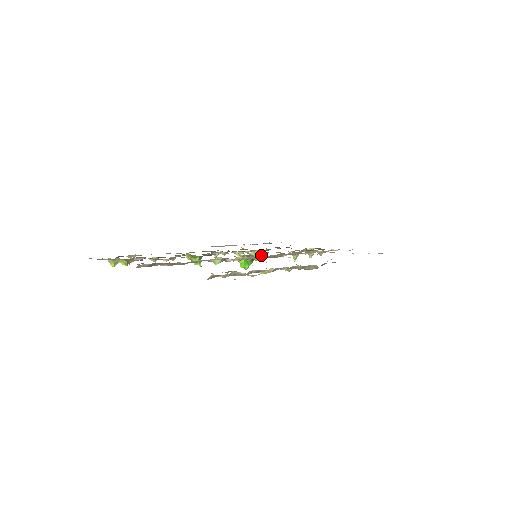
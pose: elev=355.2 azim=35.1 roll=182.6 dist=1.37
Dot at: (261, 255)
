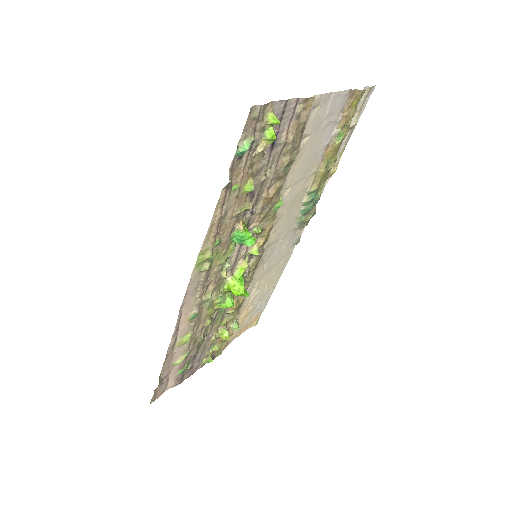
Dot at: (232, 297)
